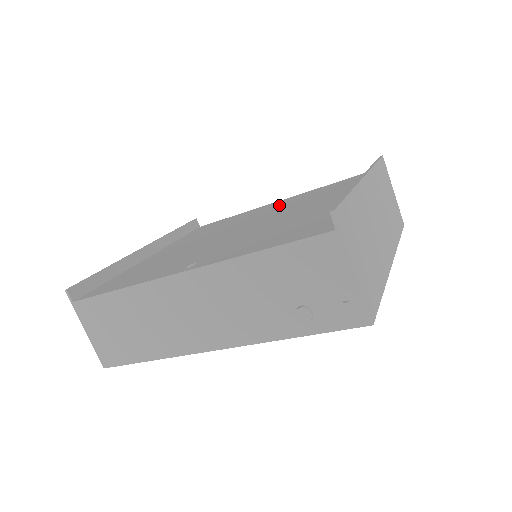
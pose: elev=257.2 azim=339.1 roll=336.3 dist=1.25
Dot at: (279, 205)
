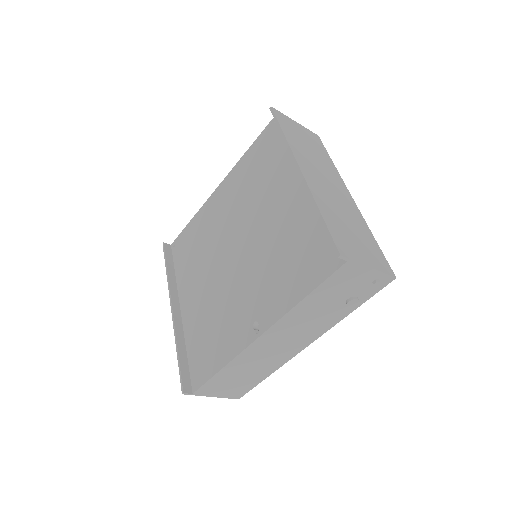
Dot at: (229, 200)
